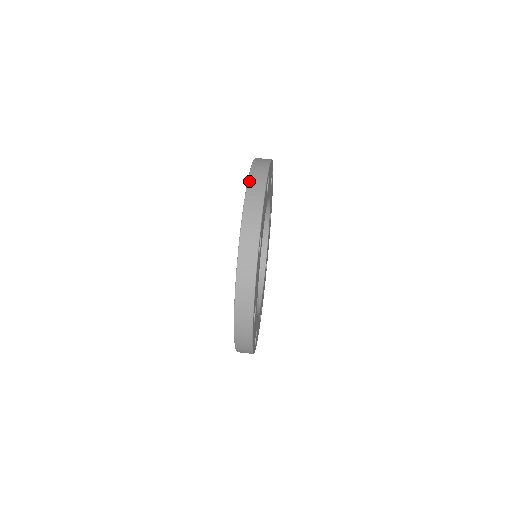
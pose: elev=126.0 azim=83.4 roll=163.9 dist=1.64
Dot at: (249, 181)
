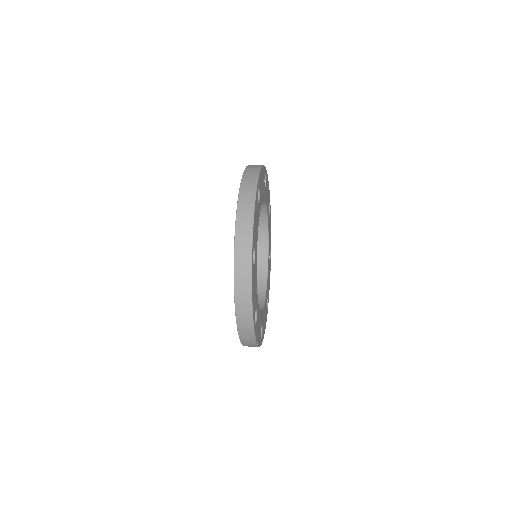
Dot at: occluded
